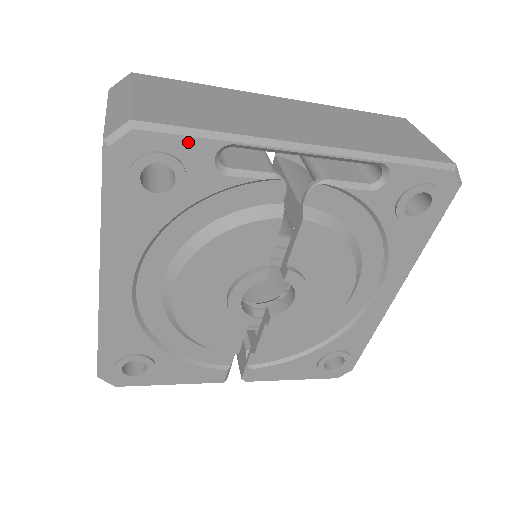
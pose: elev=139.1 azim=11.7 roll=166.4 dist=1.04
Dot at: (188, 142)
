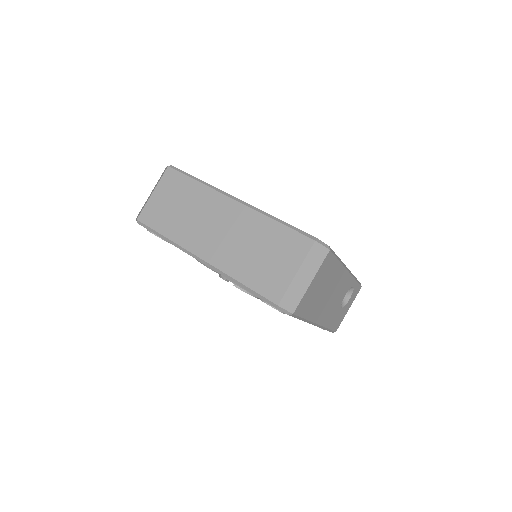
Dot at: (156, 234)
